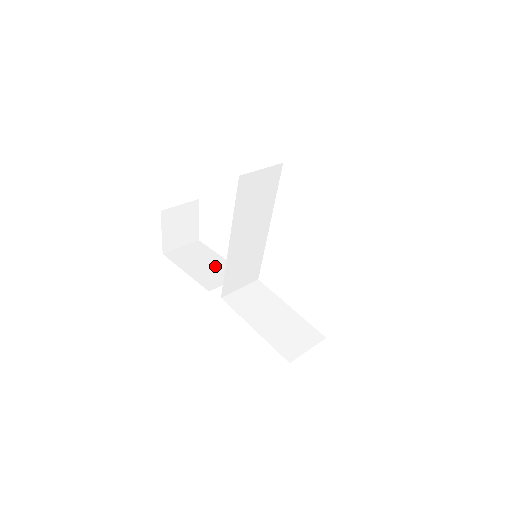
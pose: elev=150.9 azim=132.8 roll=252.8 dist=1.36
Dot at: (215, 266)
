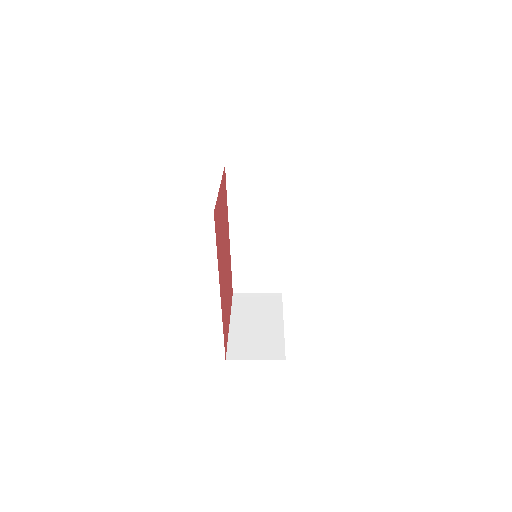
Dot at: occluded
